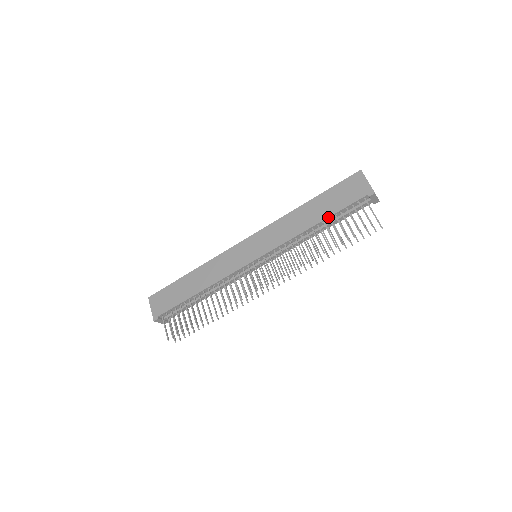
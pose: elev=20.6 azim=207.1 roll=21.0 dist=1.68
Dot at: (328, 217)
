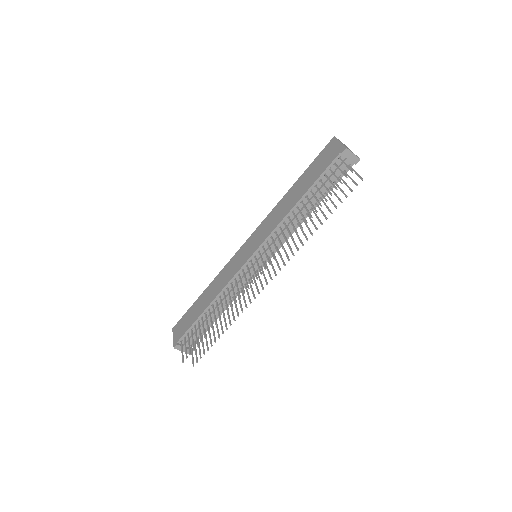
Dot at: (308, 189)
